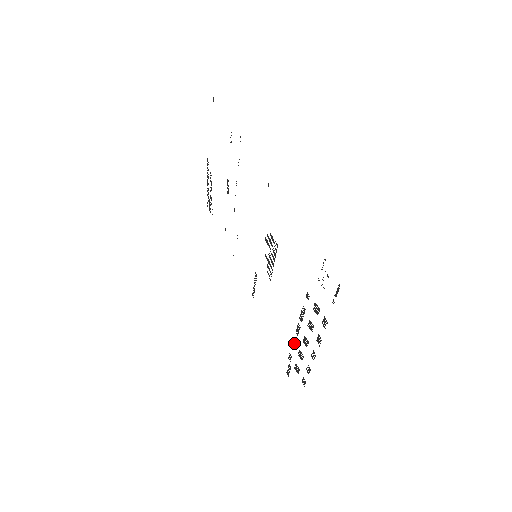
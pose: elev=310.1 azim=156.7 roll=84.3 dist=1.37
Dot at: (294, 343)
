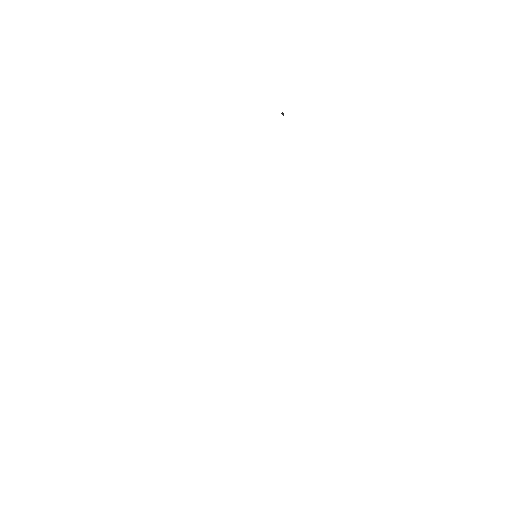
Dot at: occluded
